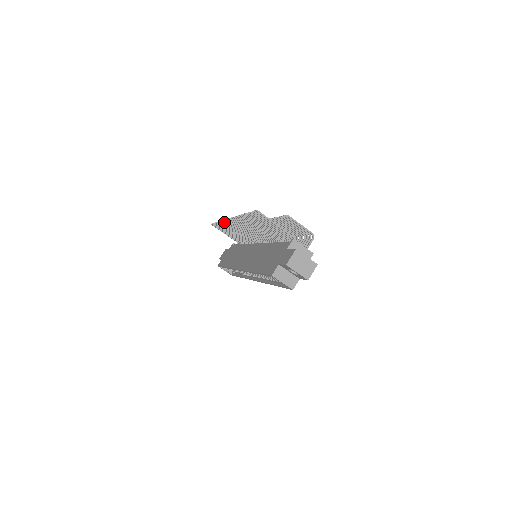
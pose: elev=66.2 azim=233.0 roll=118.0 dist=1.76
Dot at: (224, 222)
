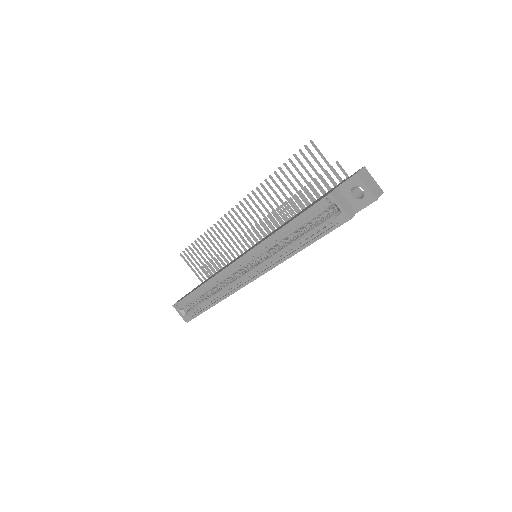
Dot at: (216, 226)
